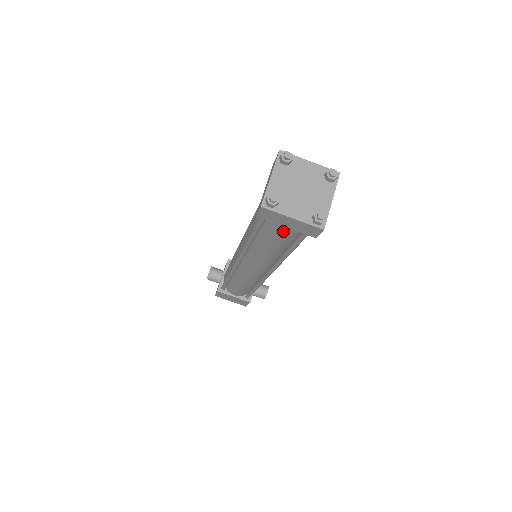
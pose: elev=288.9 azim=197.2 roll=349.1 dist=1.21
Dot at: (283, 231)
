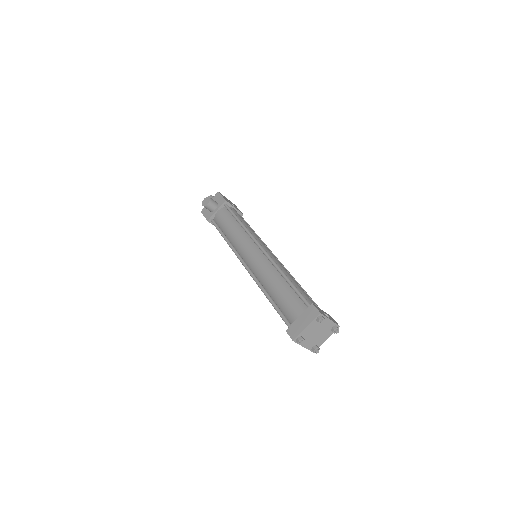
Dot at: occluded
